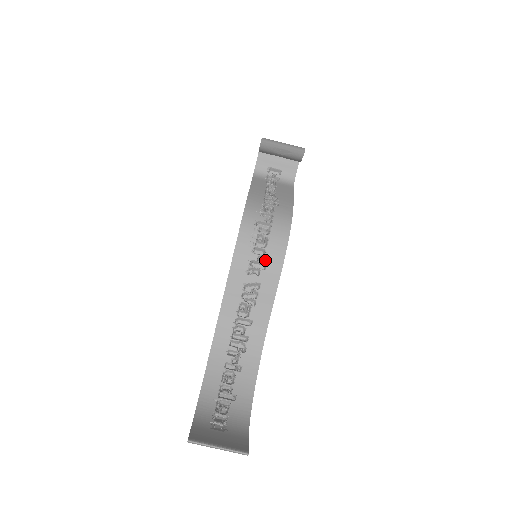
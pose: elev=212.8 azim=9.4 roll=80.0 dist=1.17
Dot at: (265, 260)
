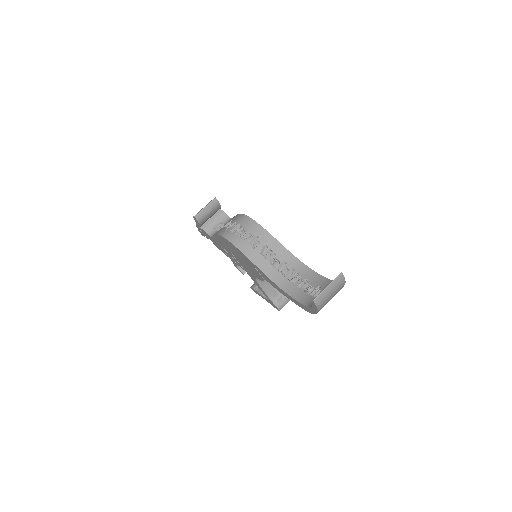
Dot at: (253, 235)
